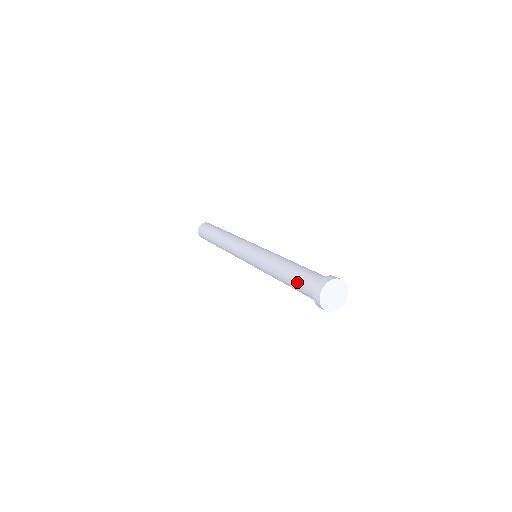
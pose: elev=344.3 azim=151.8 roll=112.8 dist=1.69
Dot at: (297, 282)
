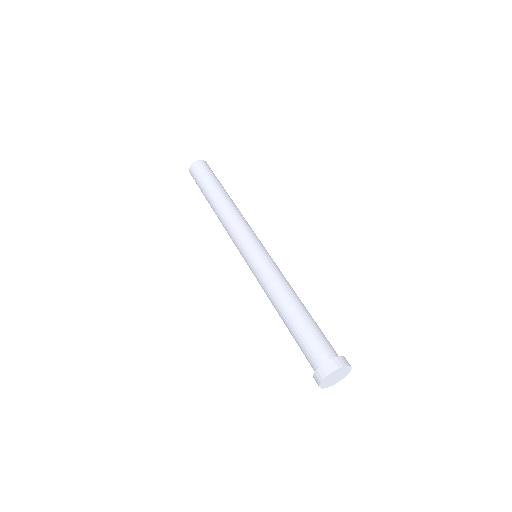
Dot at: (300, 339)
